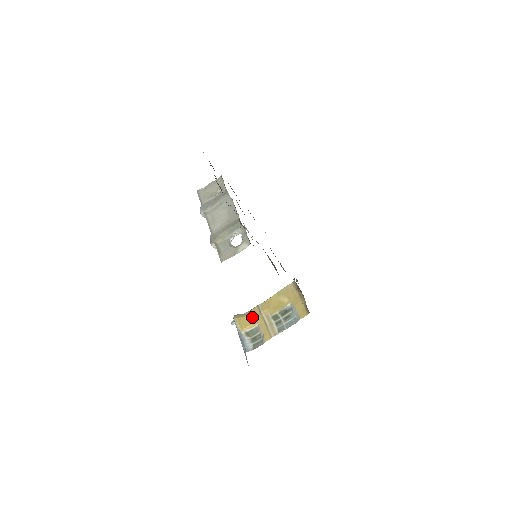
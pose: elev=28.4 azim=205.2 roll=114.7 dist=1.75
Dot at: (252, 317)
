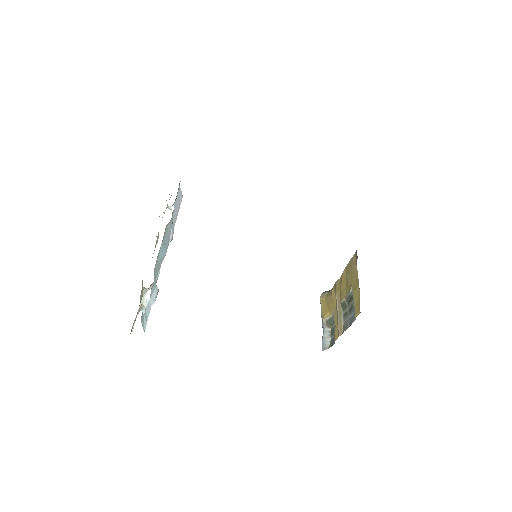
Dot at: (330, 300)
